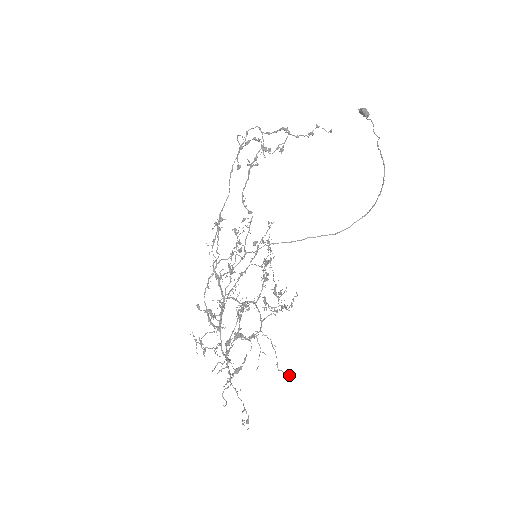
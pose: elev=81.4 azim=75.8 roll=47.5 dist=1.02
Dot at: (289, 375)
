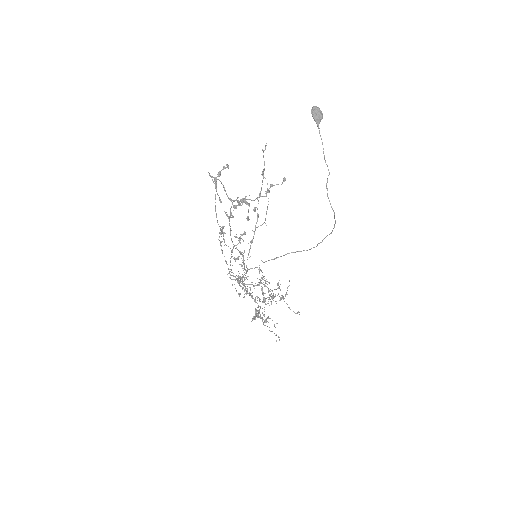
Dot at: (297, 313)
